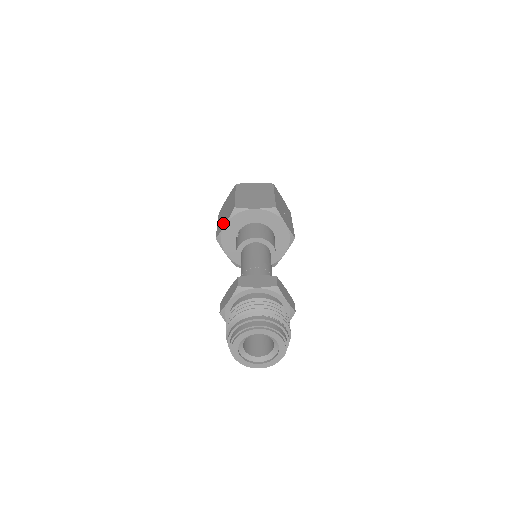
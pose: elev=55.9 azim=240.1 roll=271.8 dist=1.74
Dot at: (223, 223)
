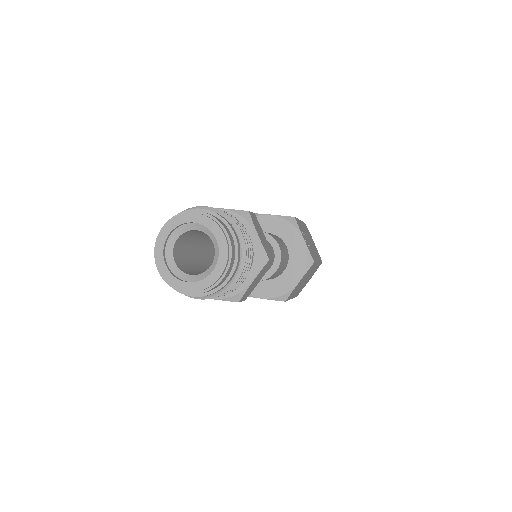
Dot at: occluded
